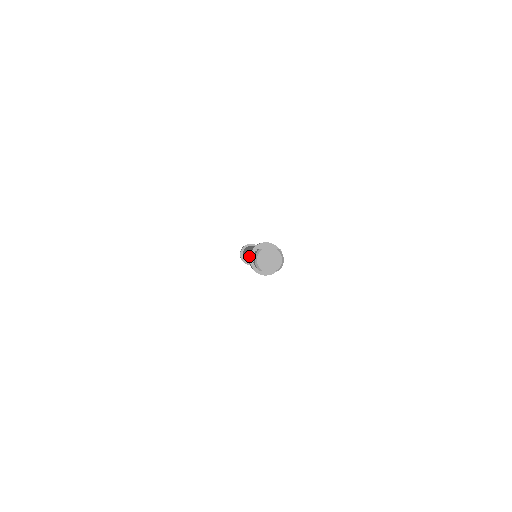
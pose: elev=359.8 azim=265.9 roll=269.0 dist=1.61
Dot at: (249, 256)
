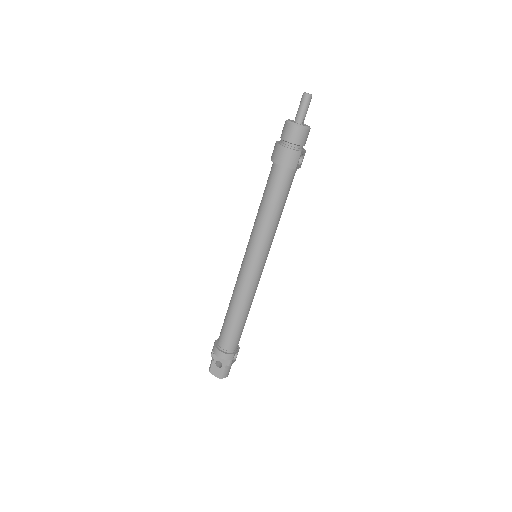
Dot at: occluded
